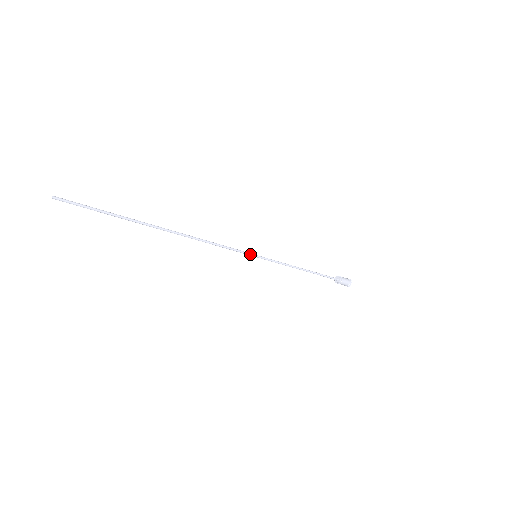
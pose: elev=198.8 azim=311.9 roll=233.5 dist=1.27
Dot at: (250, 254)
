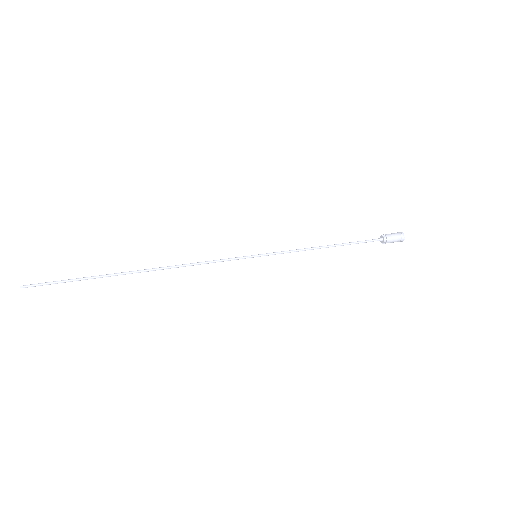
Dot at: (247, 257)
